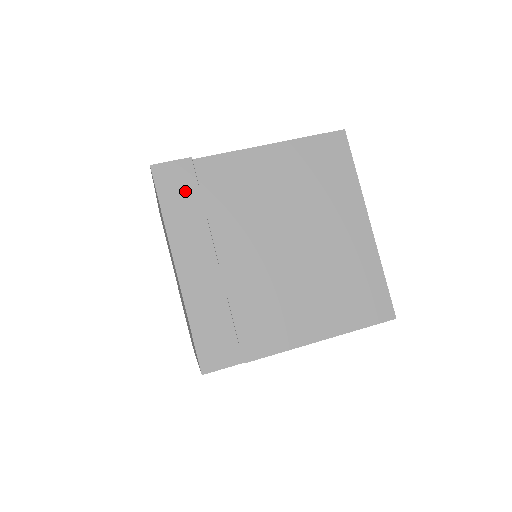
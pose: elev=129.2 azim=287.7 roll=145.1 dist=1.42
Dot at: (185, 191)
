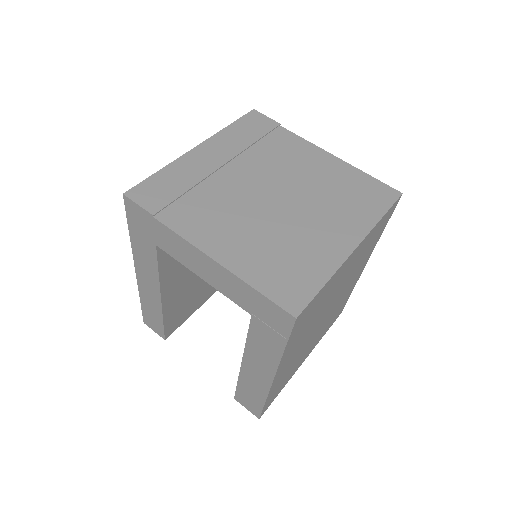
Dot at: (255, 130)
